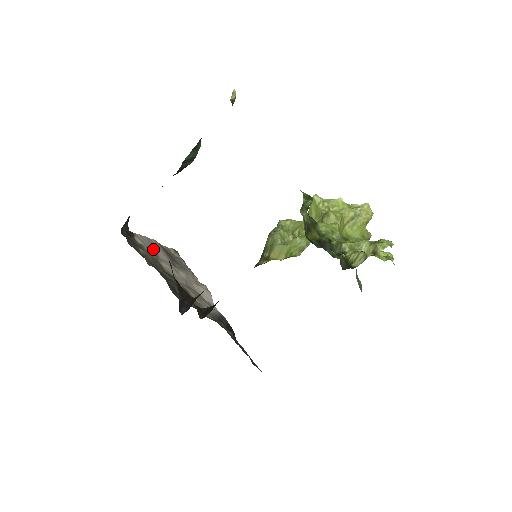
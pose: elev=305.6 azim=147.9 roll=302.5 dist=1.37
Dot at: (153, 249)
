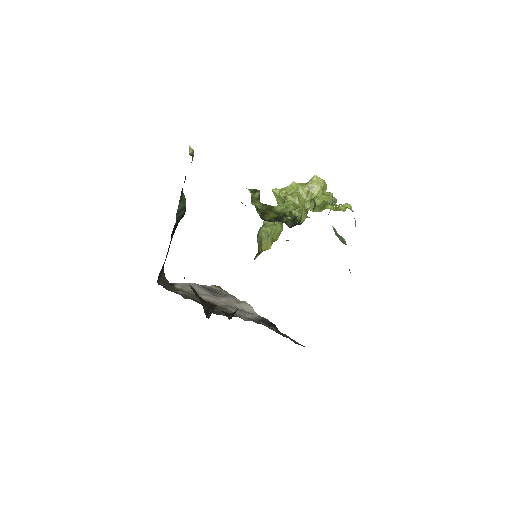
Dot at: occluded
